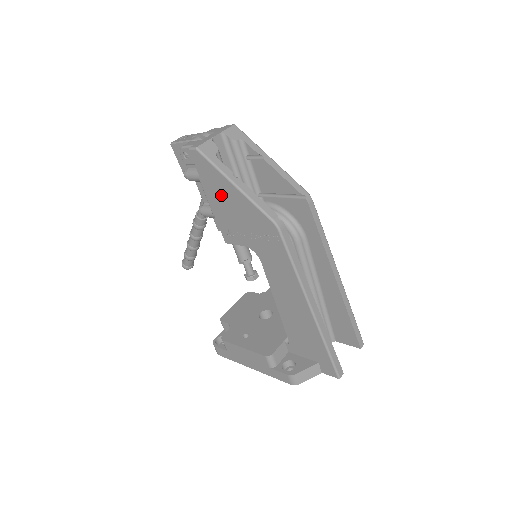
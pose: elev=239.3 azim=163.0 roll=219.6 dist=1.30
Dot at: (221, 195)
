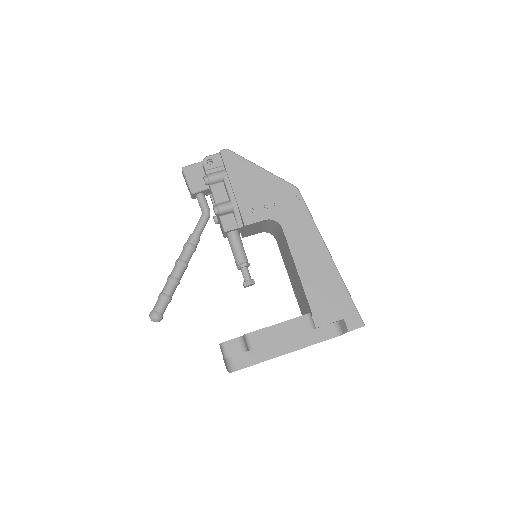
Dot at: (247, 179)
